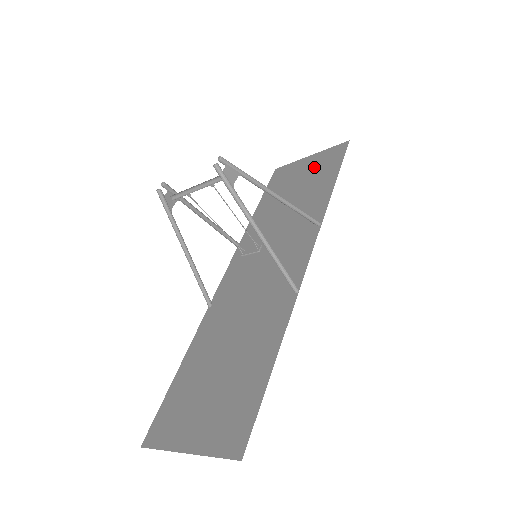
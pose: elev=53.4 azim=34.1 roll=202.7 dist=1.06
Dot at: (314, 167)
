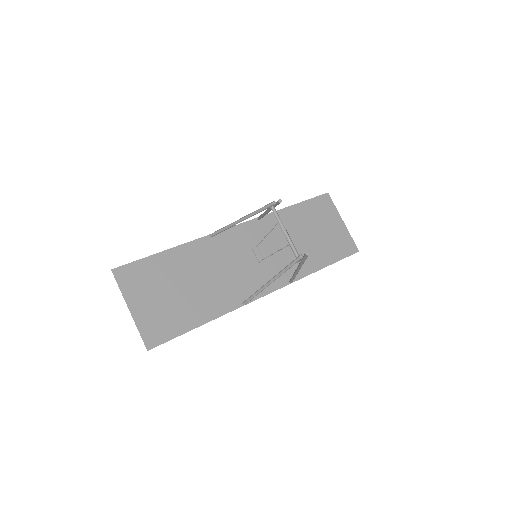
Dot at: (334, 236)
